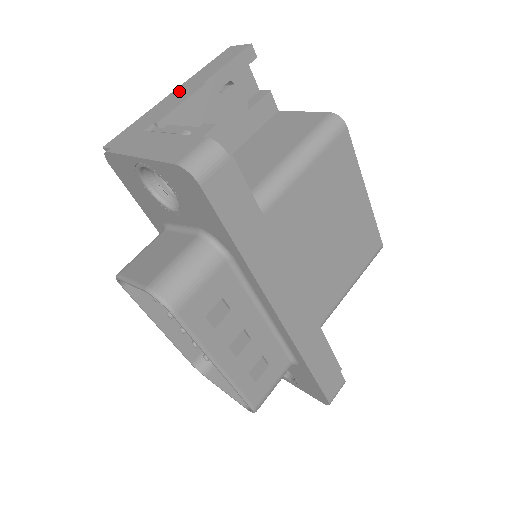
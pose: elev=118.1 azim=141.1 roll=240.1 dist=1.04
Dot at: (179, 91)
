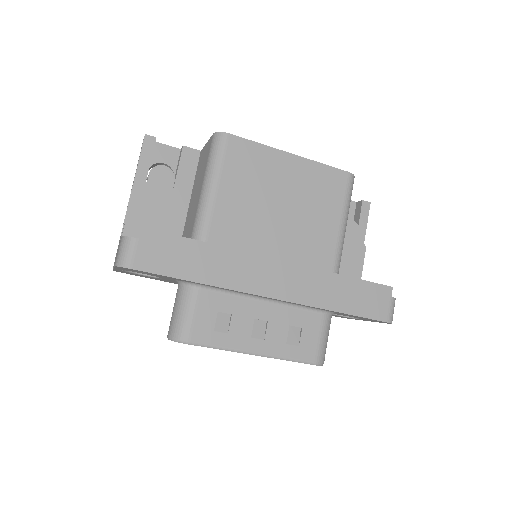
Dot at: occluded
